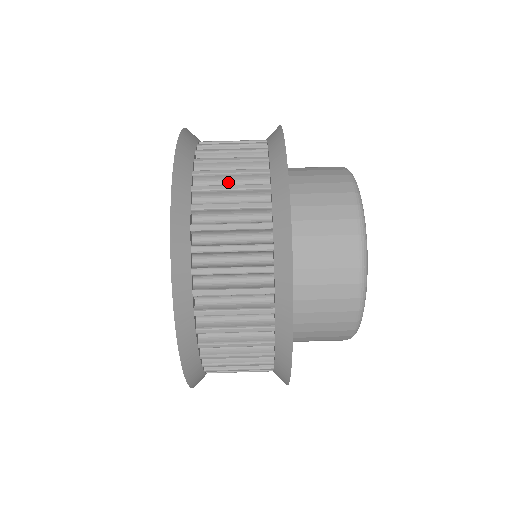
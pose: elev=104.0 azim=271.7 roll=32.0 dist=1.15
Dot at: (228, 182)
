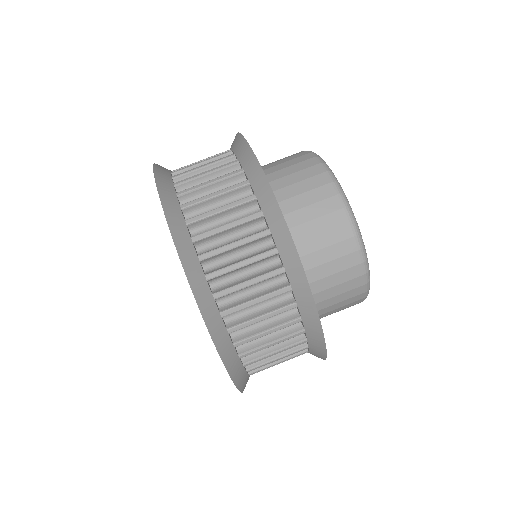
Dot at: (247, 288)
